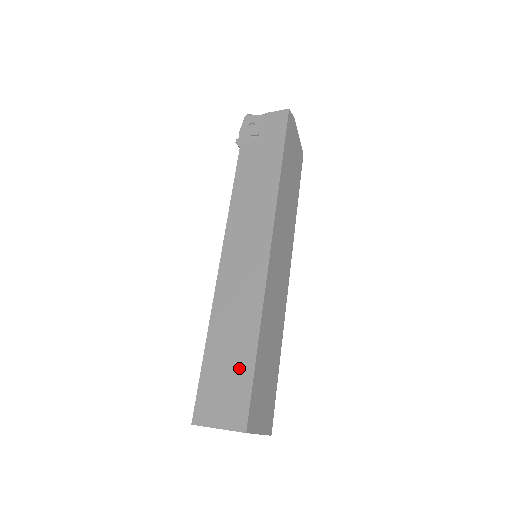
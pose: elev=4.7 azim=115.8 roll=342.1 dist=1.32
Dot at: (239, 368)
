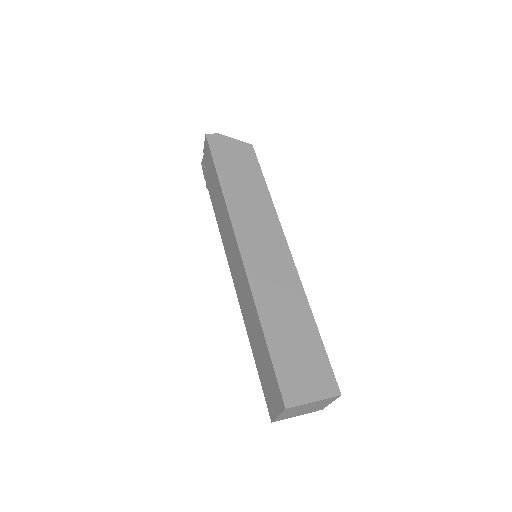
Dot at: (265, 358)
